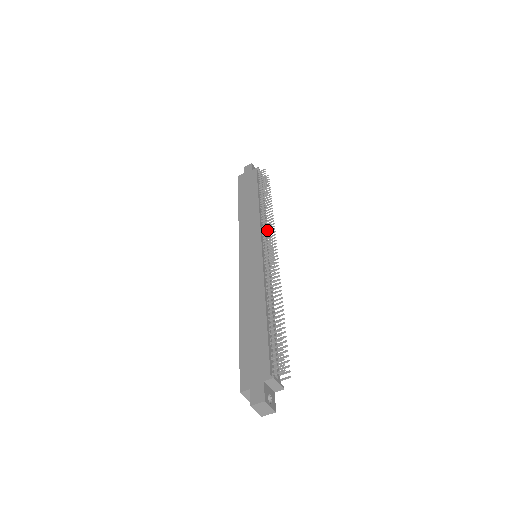
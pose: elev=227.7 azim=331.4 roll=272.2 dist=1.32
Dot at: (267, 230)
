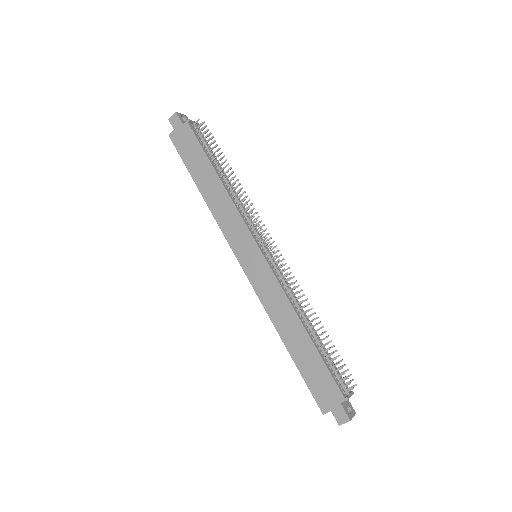
Dot at: (253, 223)
